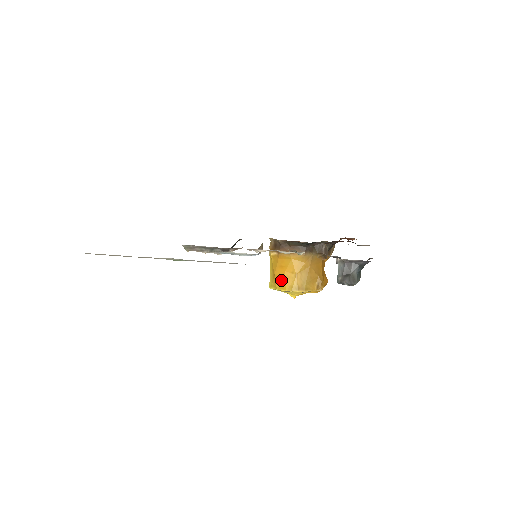
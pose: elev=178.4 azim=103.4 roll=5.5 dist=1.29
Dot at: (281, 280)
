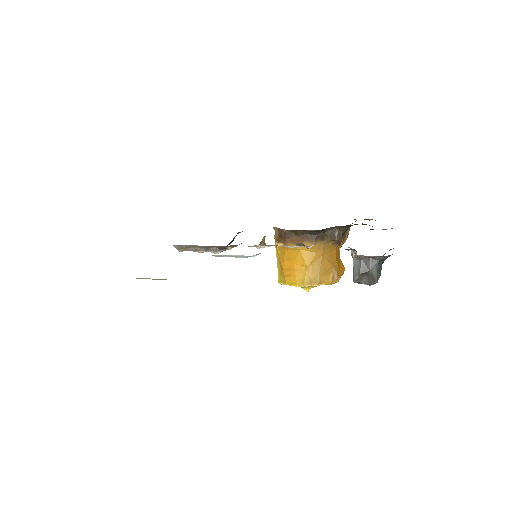
Dot at: (290, 274)
